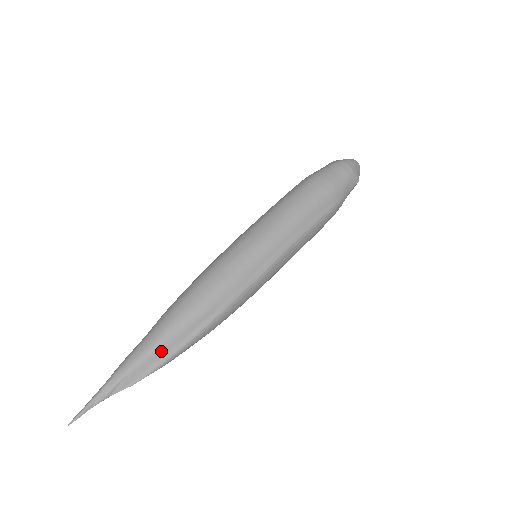
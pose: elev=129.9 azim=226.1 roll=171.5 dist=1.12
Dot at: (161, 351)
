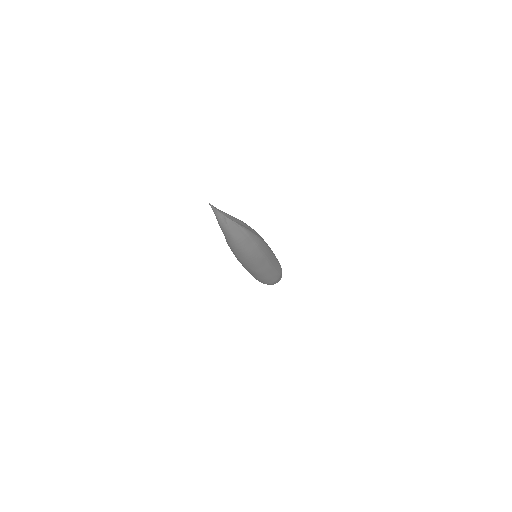
Dot at: (244, 224)
